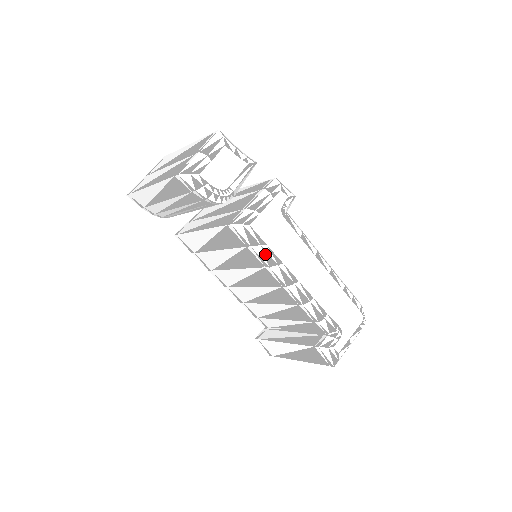
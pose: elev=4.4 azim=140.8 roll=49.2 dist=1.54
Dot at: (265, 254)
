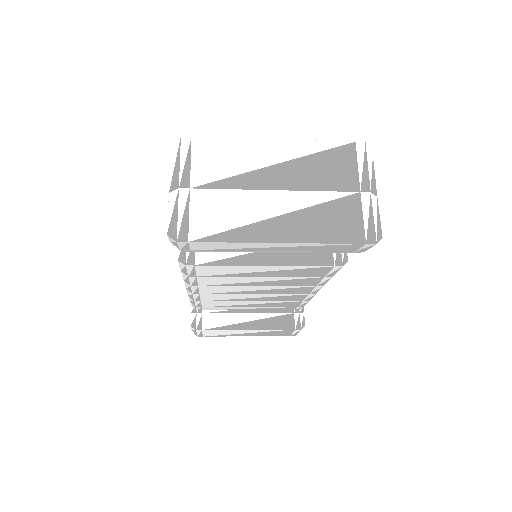
Dot at: occluded
